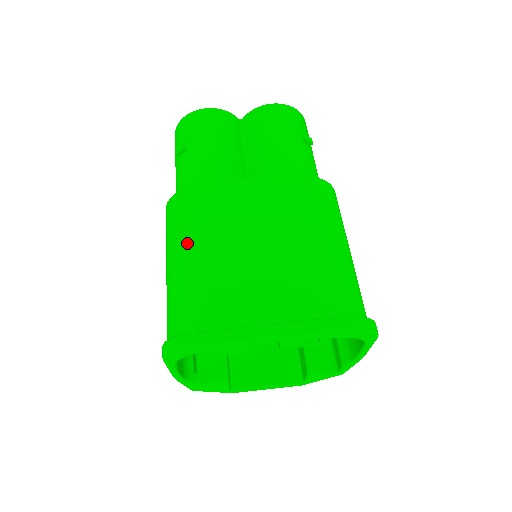
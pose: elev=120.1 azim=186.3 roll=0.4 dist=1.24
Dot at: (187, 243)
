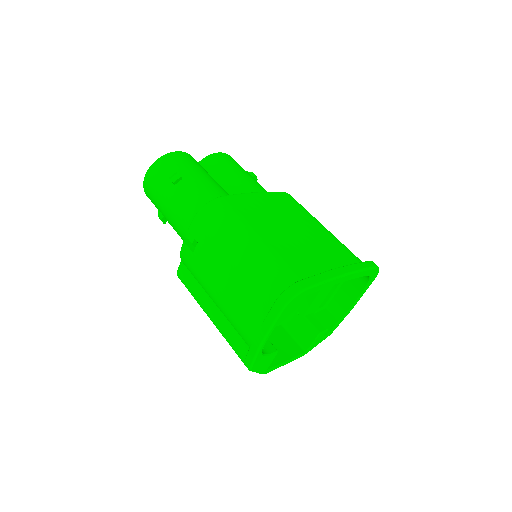
Dot at: (248, 231)
